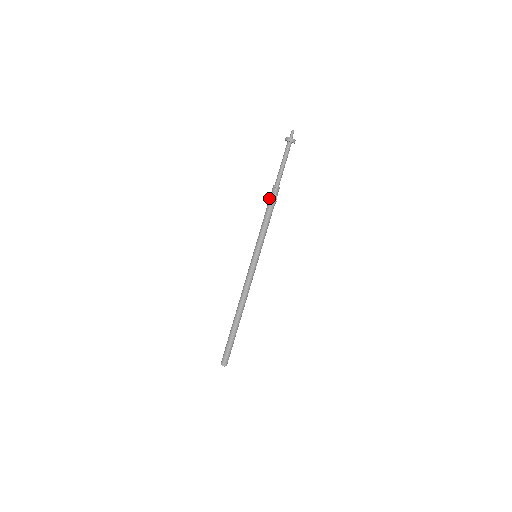
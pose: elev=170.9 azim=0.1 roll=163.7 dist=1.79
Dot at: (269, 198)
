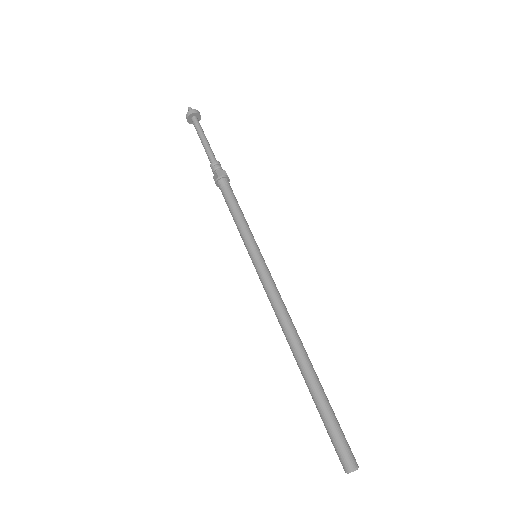
Dot at: (217, 178)
